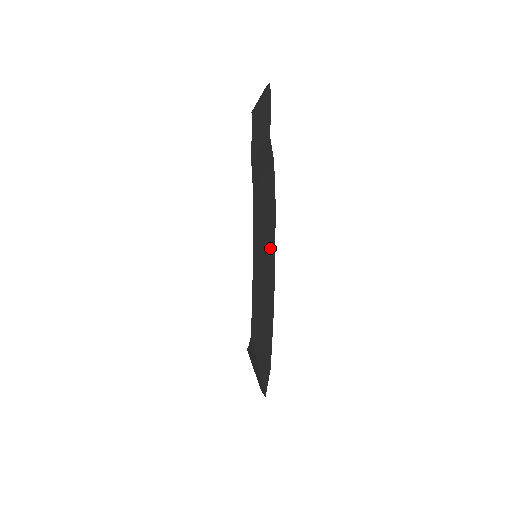
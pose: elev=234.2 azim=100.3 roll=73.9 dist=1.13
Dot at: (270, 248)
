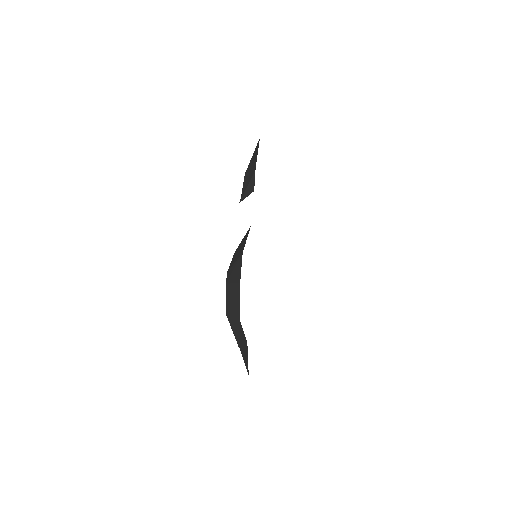
Dot at: occluded
